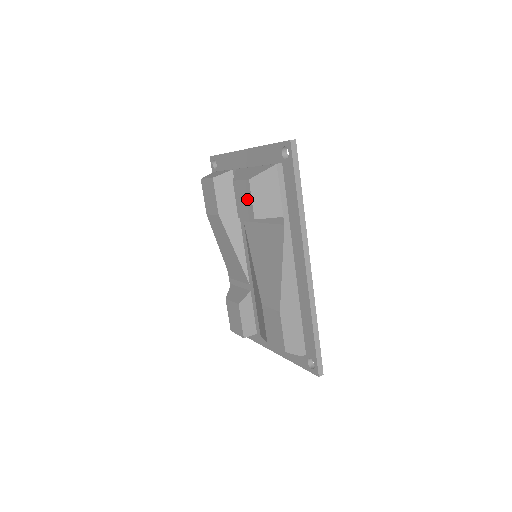
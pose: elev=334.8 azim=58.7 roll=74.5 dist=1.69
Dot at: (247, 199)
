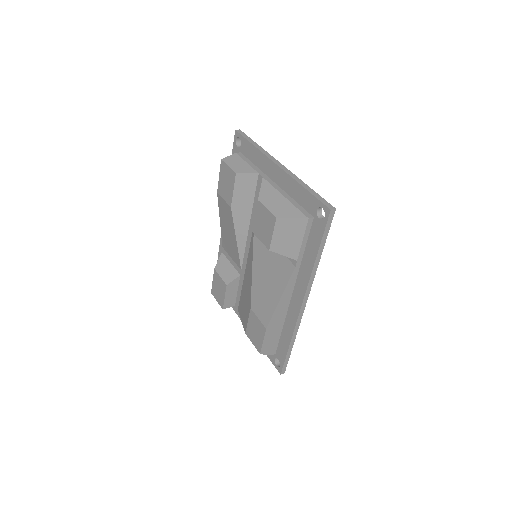
Dot at: (268, 229)
